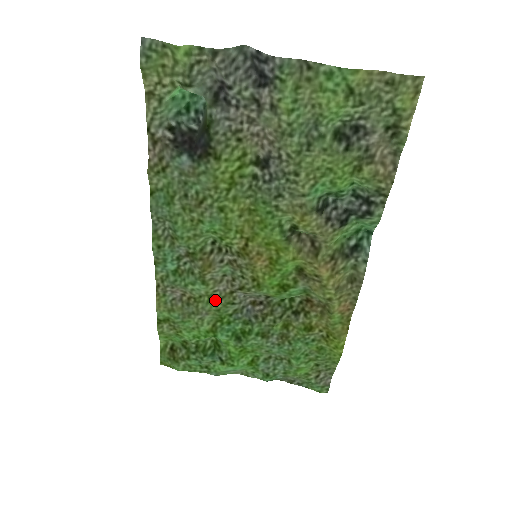
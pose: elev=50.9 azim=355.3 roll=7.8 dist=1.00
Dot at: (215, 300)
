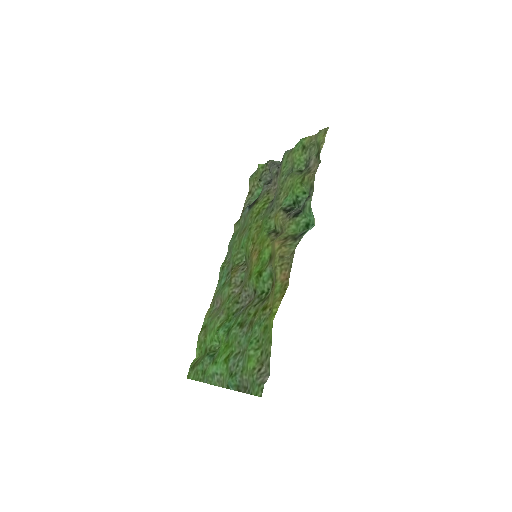
Dot at: (230, 300)
